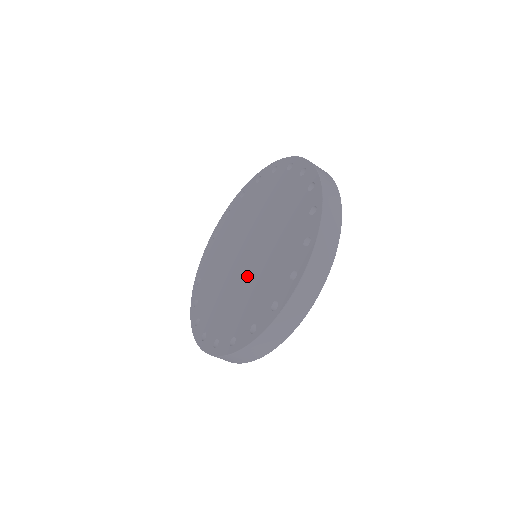
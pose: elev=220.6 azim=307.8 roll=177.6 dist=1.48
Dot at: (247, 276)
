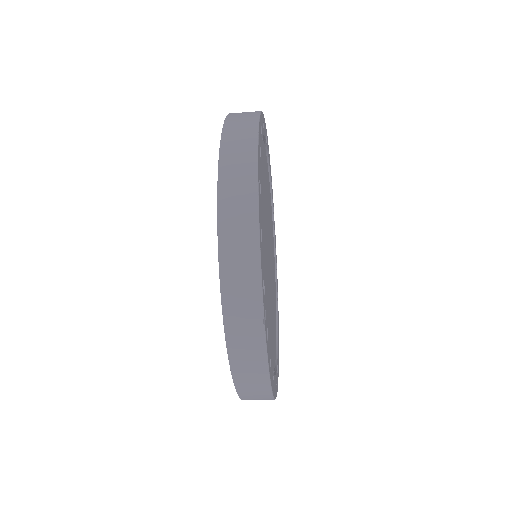
Dot at: occluded
